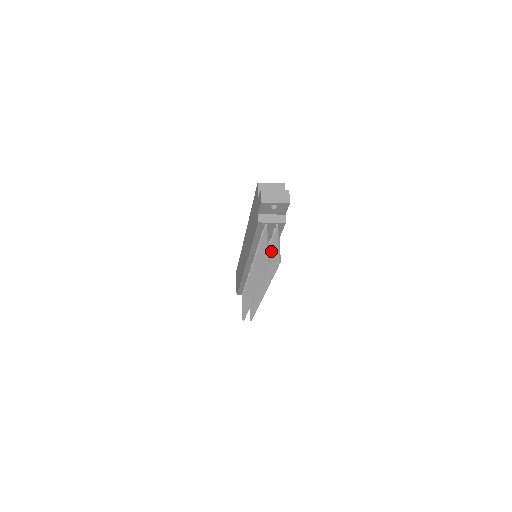
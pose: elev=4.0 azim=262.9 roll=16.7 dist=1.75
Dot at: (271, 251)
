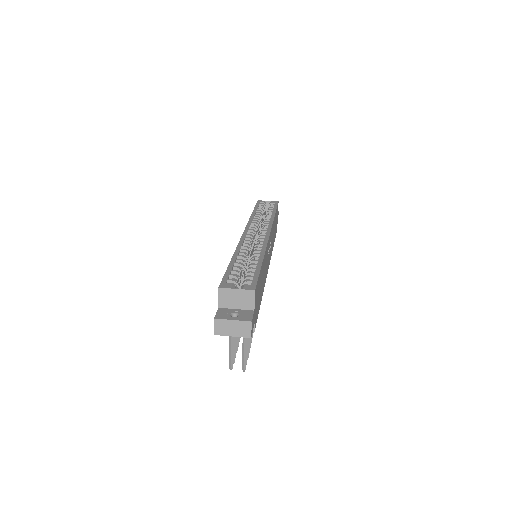
Dot at: occluded
